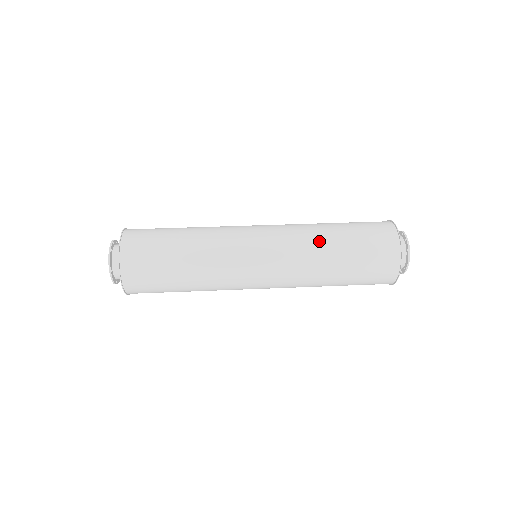
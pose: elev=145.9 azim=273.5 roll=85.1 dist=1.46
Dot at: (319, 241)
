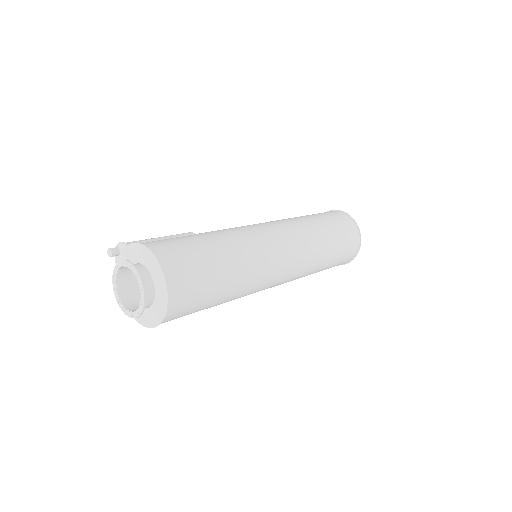
Dot at: (317, 237)
